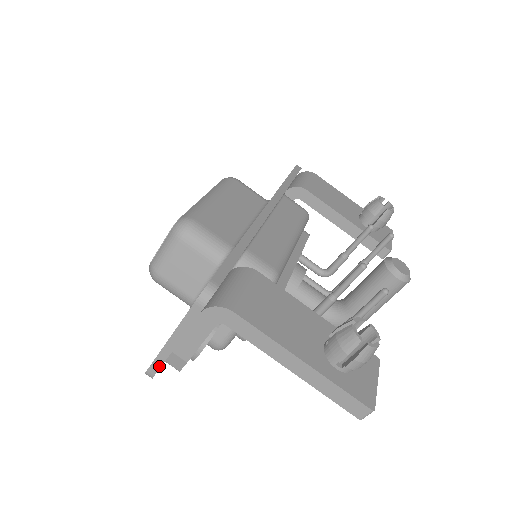
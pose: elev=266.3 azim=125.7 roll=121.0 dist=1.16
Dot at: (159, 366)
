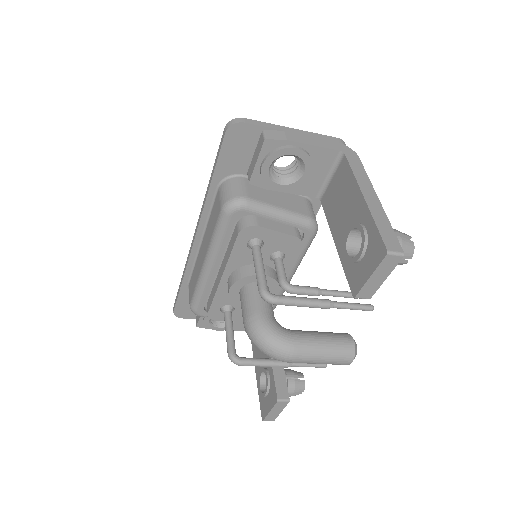
Dot at: (260, 125)
